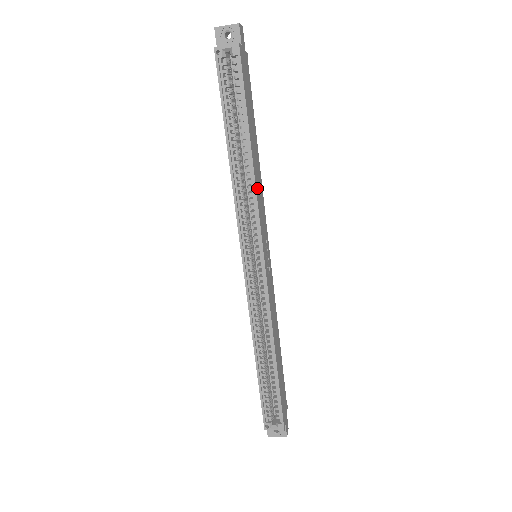
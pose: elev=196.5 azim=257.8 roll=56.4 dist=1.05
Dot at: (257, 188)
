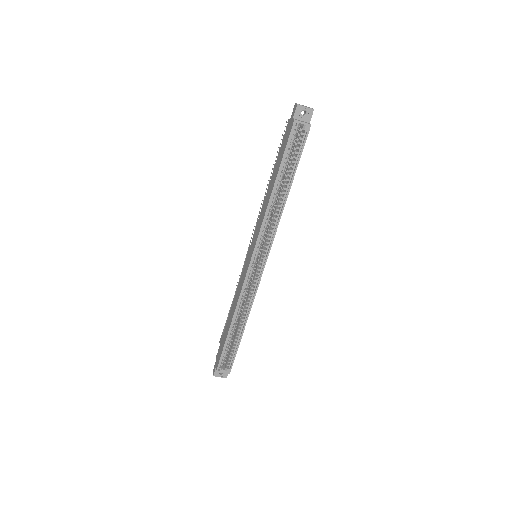
Dot at: (280, 216)
